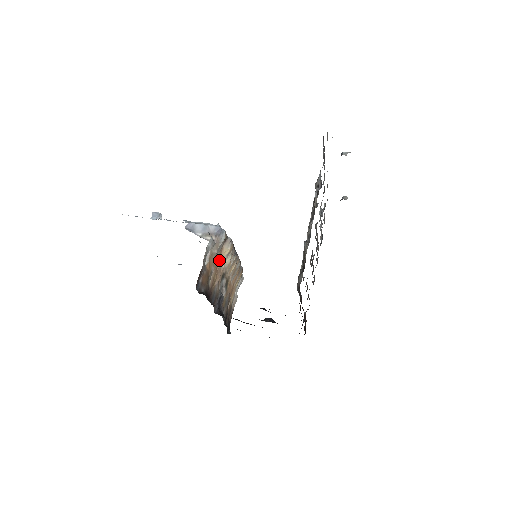
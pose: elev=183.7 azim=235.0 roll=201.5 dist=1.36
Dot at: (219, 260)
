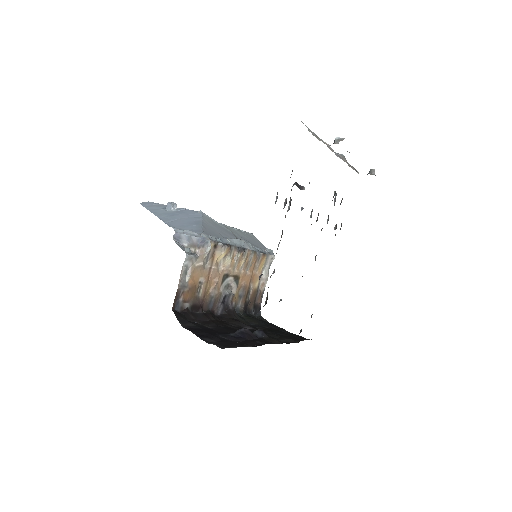
Dot at: (211, 267)
